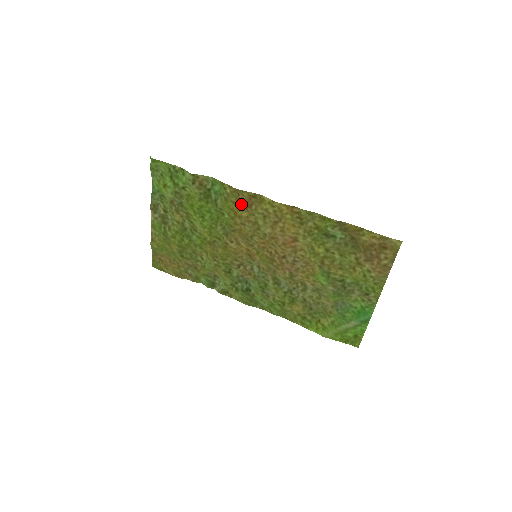
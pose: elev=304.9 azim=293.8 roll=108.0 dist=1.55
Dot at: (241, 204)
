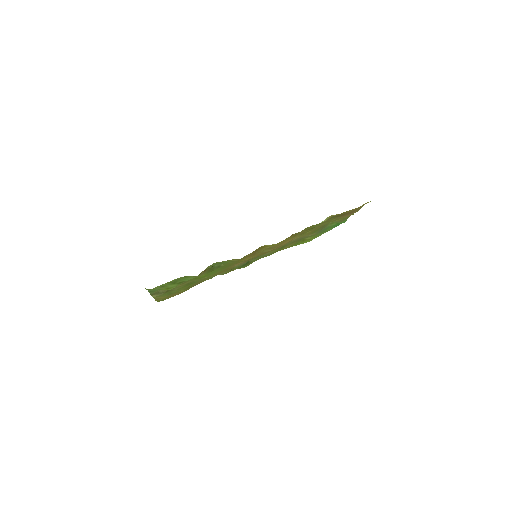
Dot at: (247, 258)
